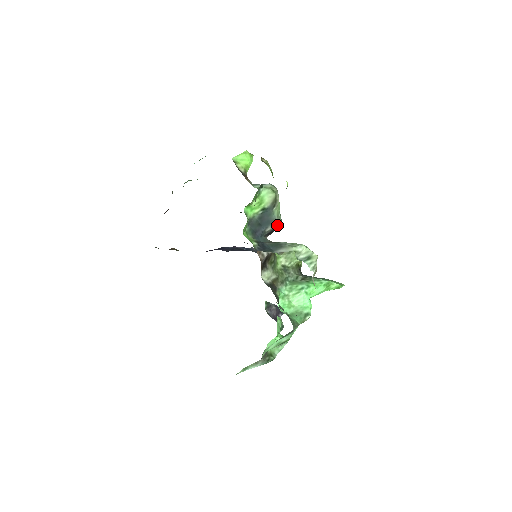
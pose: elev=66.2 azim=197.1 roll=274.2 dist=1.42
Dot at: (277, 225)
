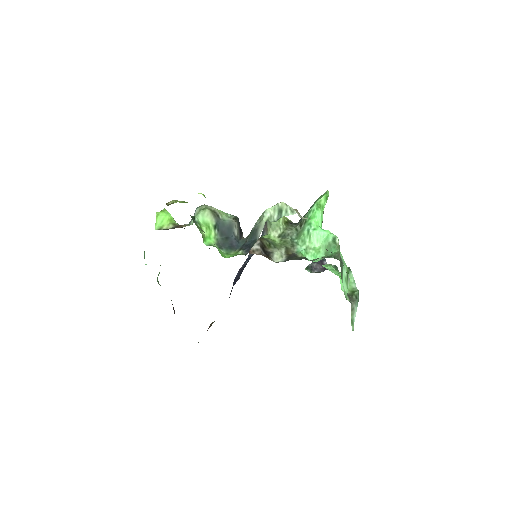
Dot at: (237, 223)
